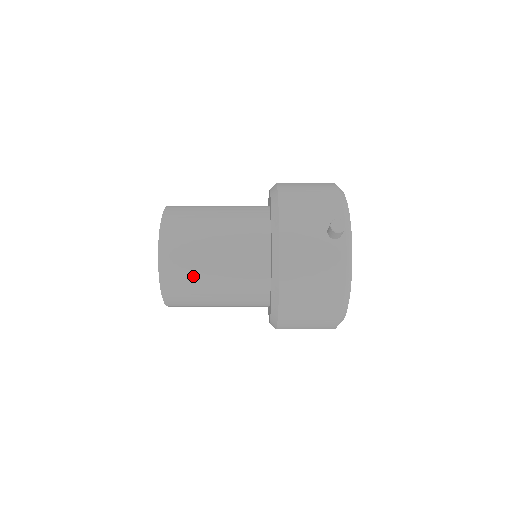
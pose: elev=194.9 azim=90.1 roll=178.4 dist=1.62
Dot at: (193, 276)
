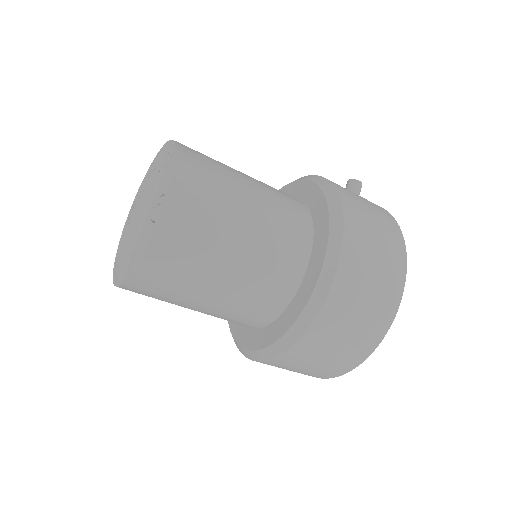
Dot at: (220, 167)
